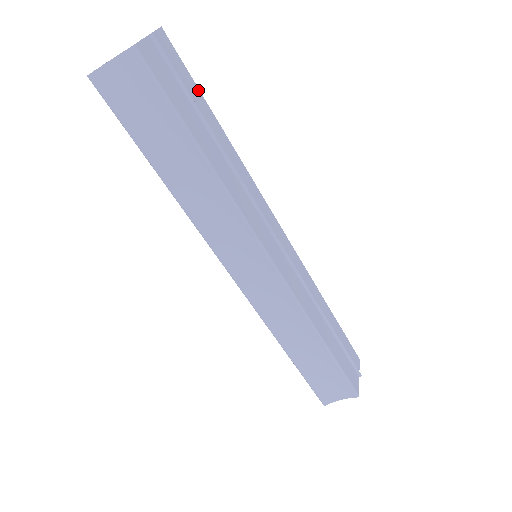
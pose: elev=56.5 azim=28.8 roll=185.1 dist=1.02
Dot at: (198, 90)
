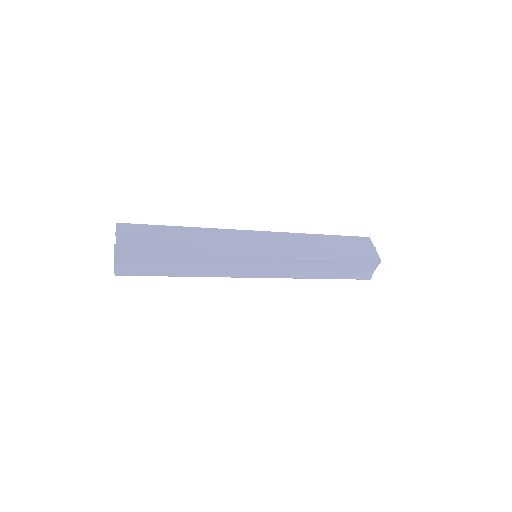
Dot at: (155, 226)
